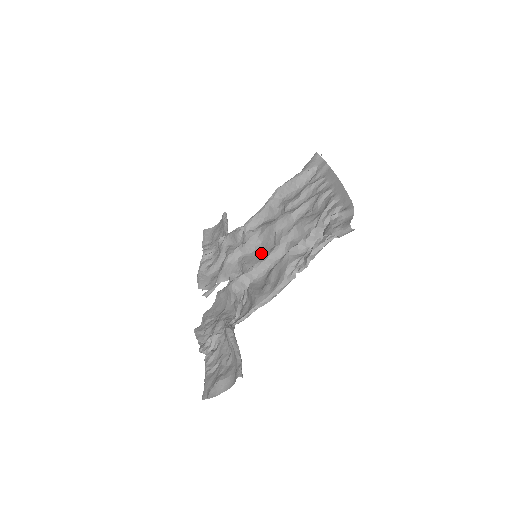
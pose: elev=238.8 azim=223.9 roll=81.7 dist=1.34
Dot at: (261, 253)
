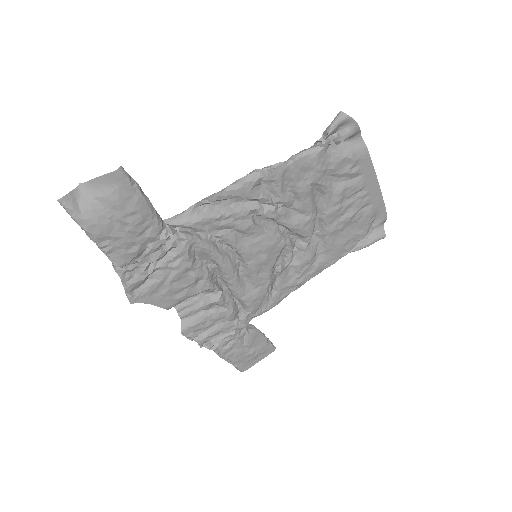
Dot at: (263, 254)
